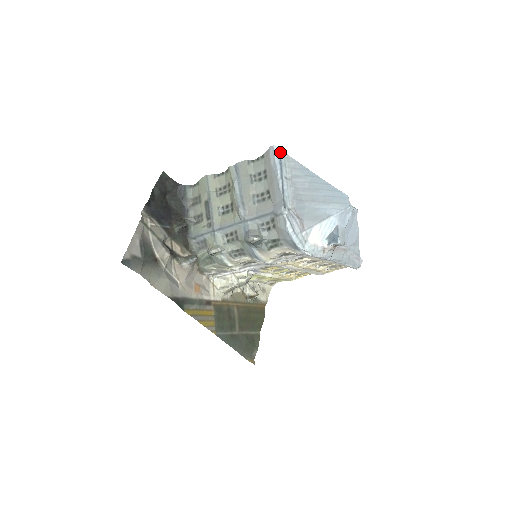
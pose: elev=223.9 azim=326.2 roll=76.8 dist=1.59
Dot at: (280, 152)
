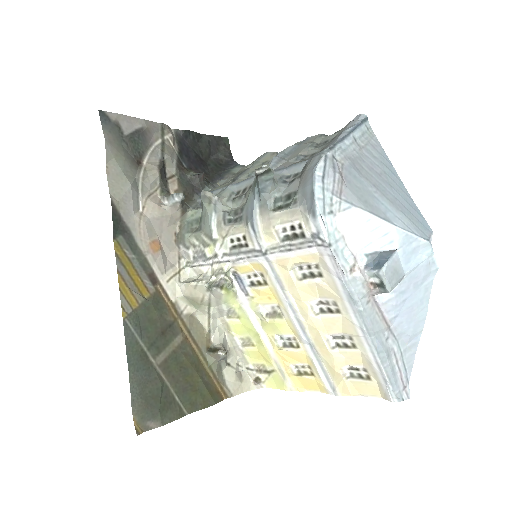
Dot at: (366, 121)
